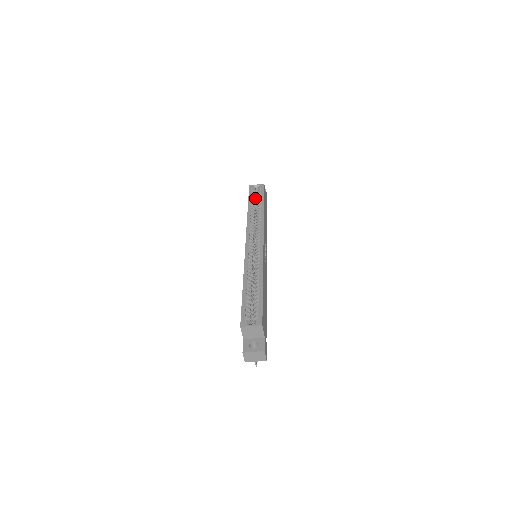
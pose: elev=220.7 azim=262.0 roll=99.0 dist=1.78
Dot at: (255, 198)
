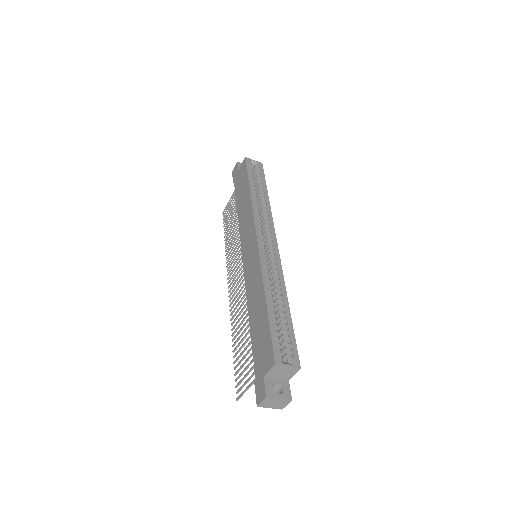
Dot at: occluded
